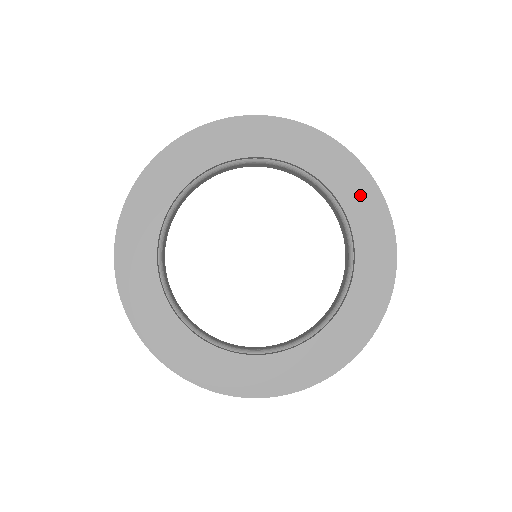
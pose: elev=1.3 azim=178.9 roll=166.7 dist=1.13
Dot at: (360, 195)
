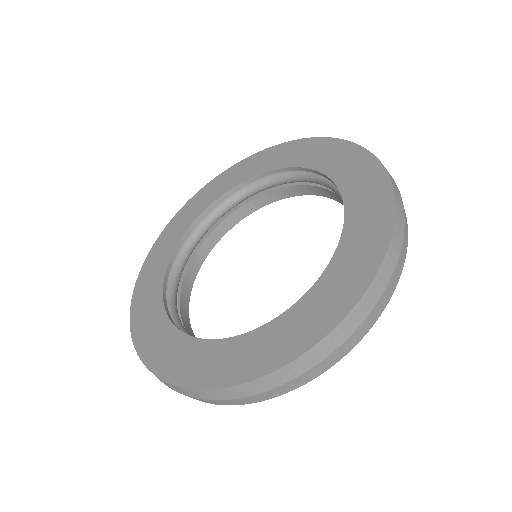
Dot at: (370, 215)
